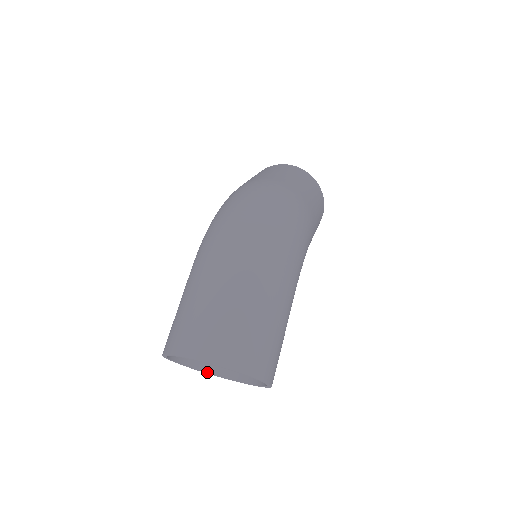
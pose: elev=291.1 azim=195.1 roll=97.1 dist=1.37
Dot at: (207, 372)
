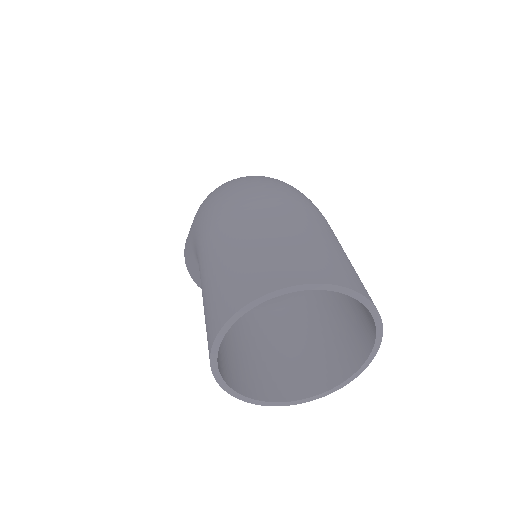
Dot at: (254, 398)
